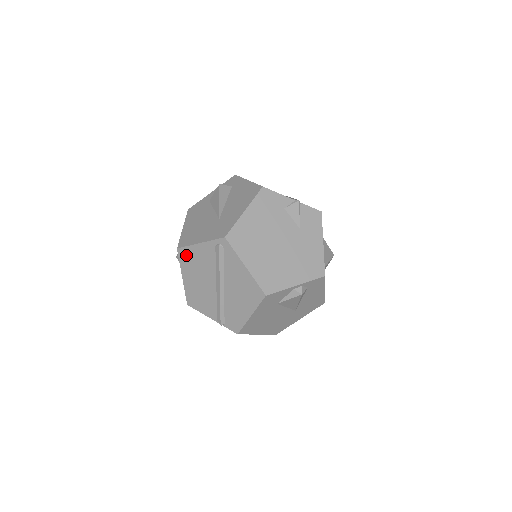
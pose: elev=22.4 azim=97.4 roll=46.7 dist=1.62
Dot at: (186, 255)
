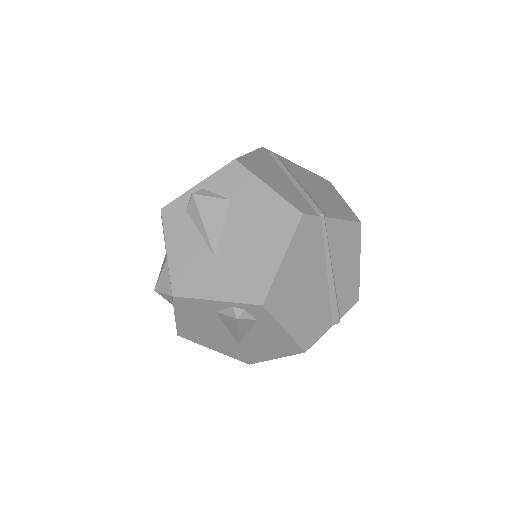
Dot at: occluded
